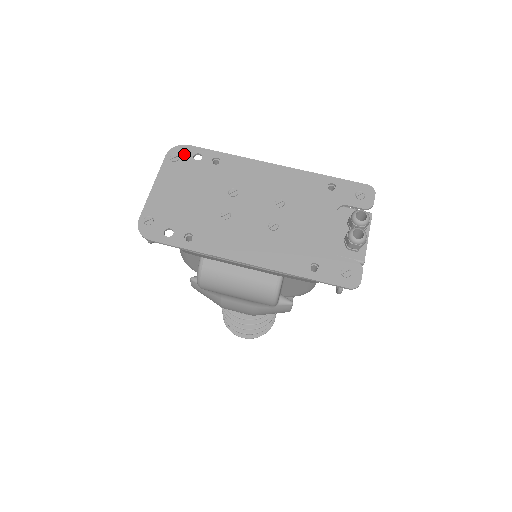
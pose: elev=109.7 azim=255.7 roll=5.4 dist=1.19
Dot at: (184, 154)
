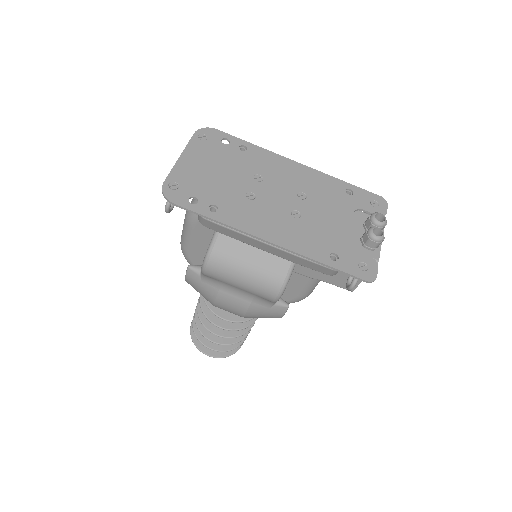
Dot at: (212, 136)
